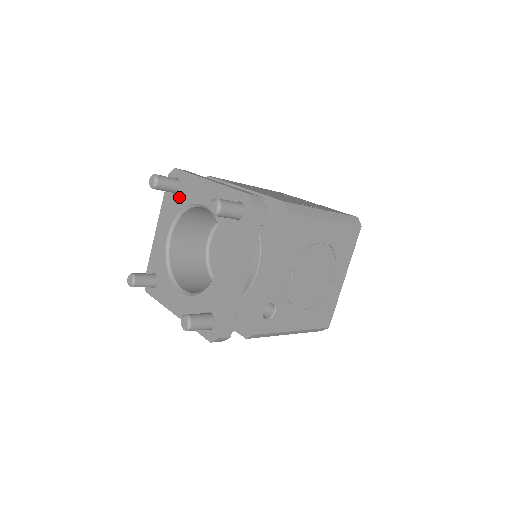
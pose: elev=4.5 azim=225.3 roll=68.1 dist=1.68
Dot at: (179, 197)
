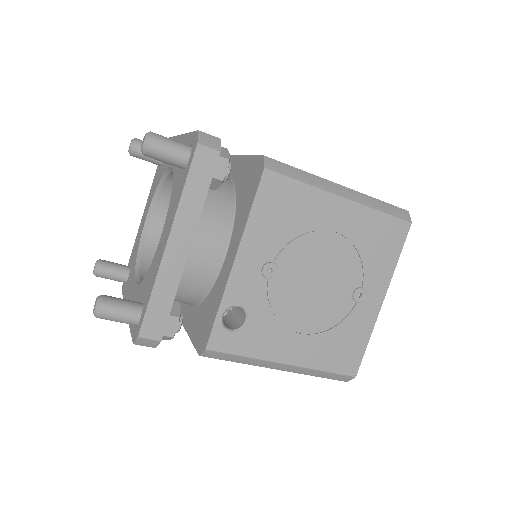
Dot at: (161, 168)
